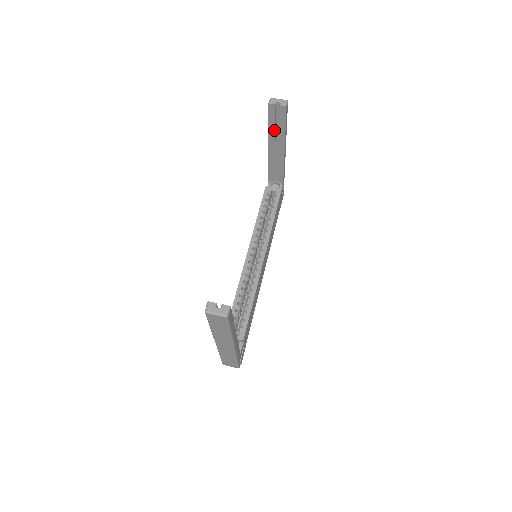
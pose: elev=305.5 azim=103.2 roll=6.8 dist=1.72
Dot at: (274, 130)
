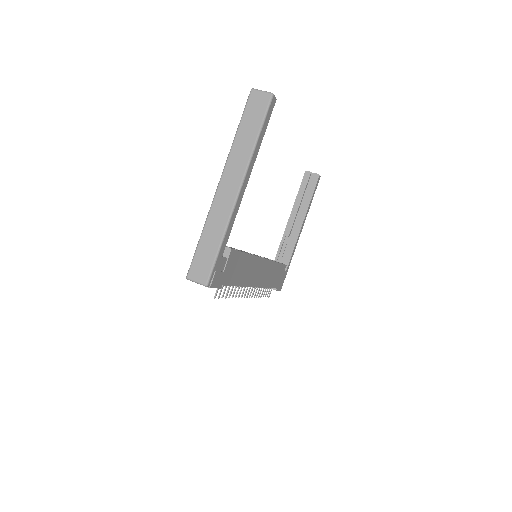
Dot at: (301, 199)
